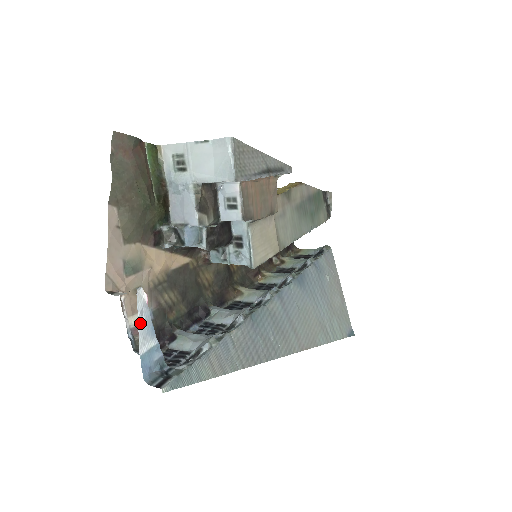
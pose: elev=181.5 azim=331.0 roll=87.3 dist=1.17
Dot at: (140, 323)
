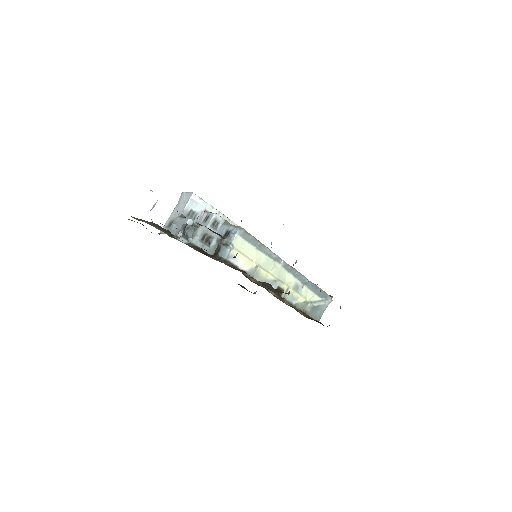
Dot at: occluded
